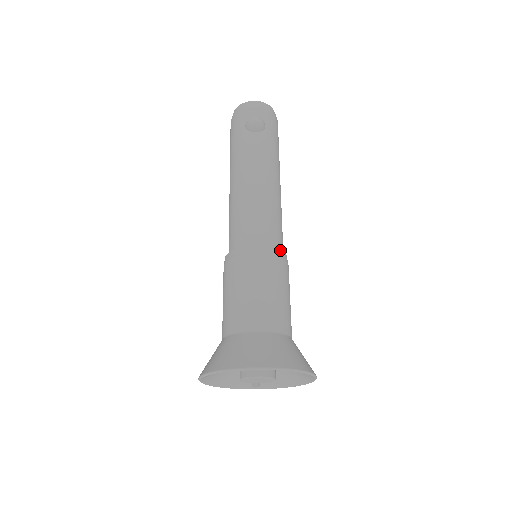
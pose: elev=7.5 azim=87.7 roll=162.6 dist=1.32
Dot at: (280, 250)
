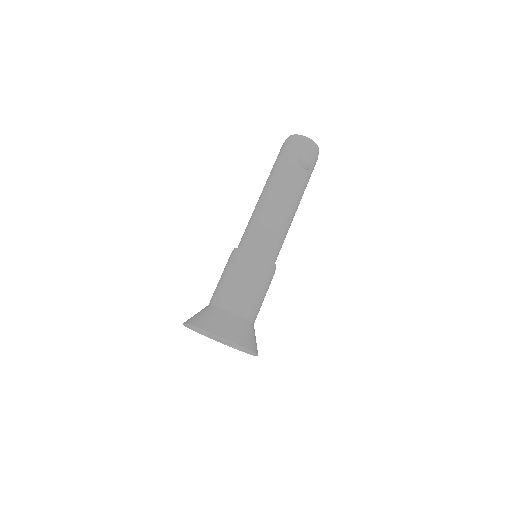
Dot at: occluded
